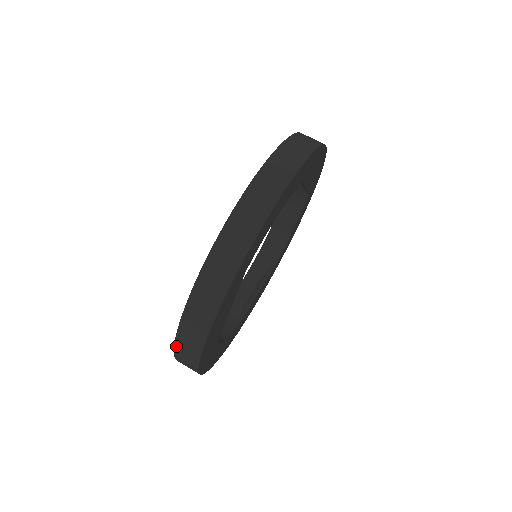
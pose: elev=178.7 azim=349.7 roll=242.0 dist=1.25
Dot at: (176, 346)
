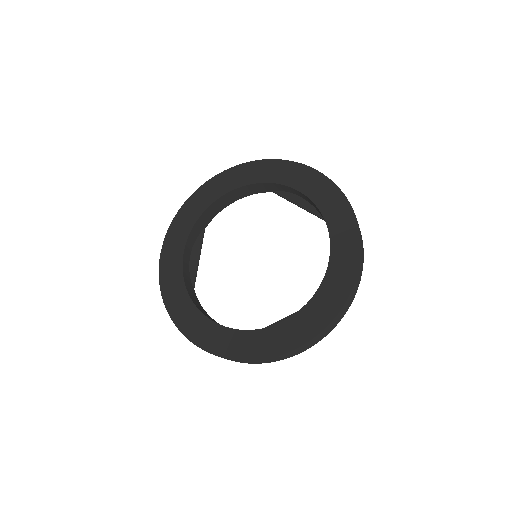
Dot at: (266, 359)
